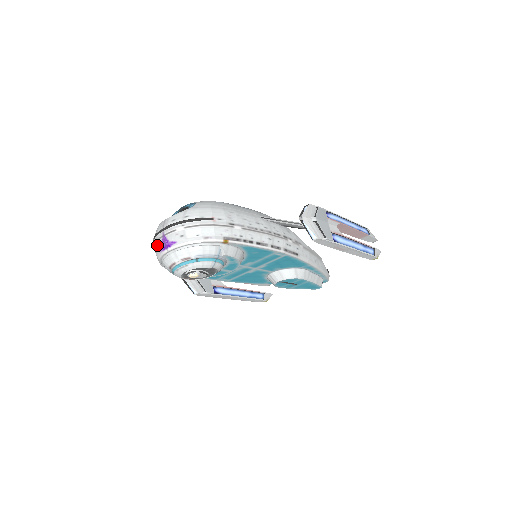
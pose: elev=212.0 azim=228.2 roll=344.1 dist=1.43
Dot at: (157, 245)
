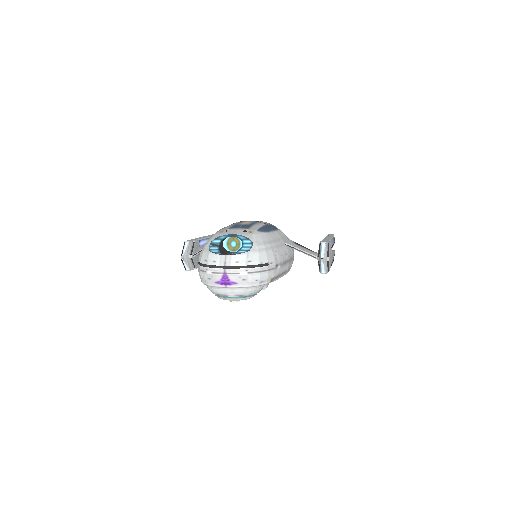
Dot at: (214, 276)
